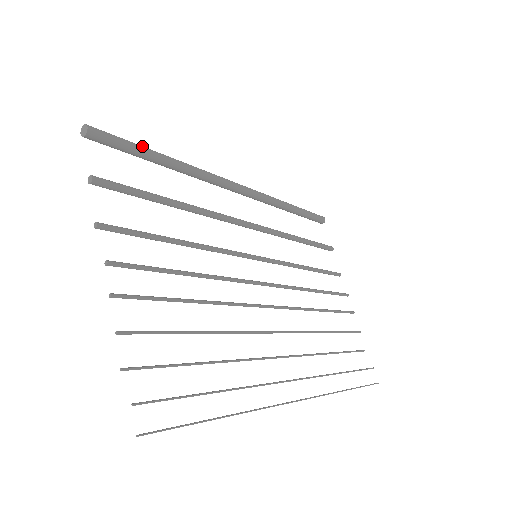
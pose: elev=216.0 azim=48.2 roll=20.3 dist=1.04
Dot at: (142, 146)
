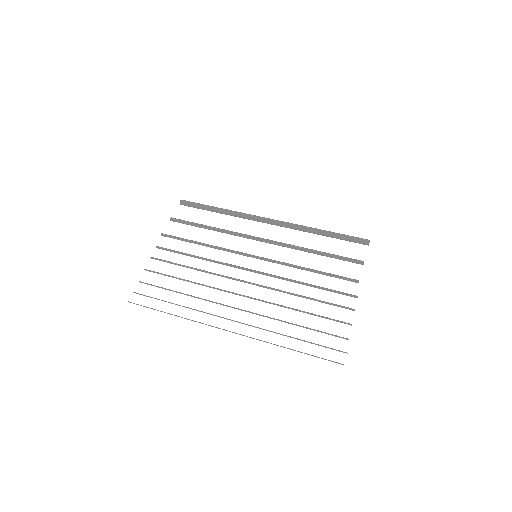
Dot at: (205, 205)
